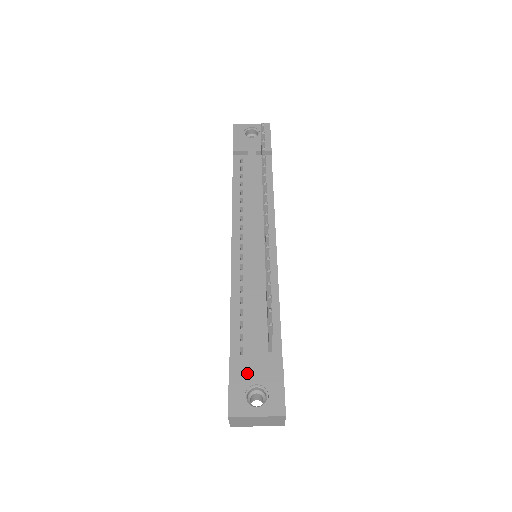
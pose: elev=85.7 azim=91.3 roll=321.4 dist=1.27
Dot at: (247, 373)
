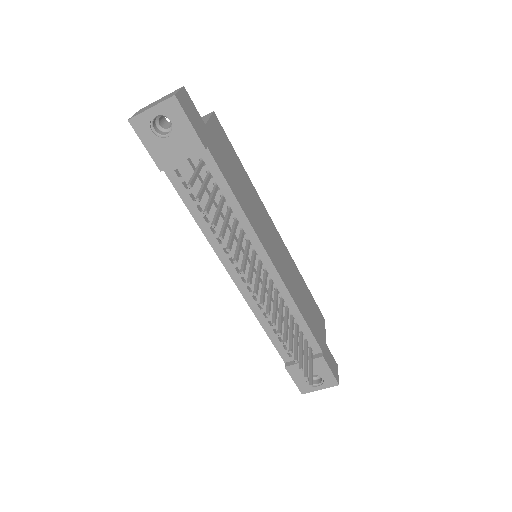
Dot at: (302, 371)
